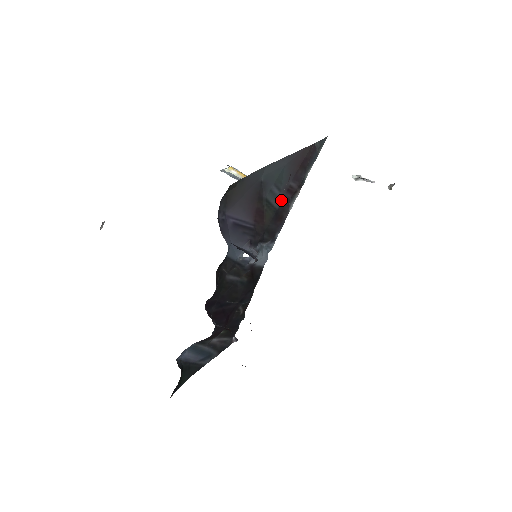
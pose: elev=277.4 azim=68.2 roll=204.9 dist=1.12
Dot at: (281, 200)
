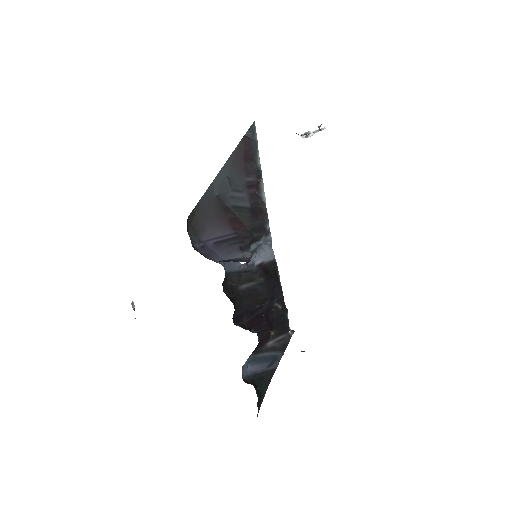
Dot at: (248, 198)
